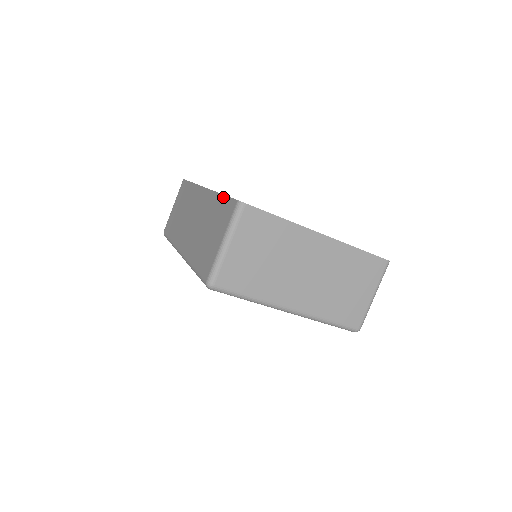
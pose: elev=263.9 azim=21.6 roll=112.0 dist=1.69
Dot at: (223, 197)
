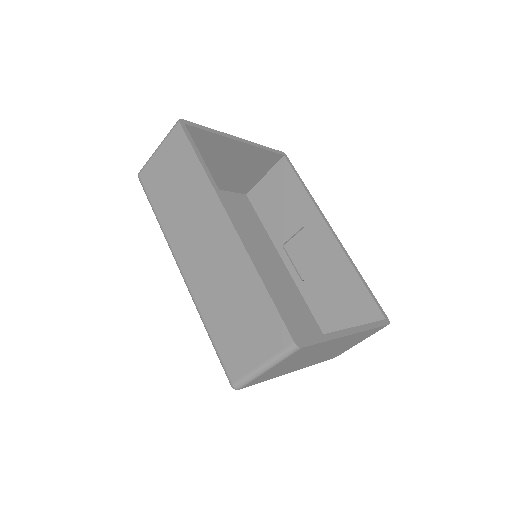
Dot at: (268, 298)
